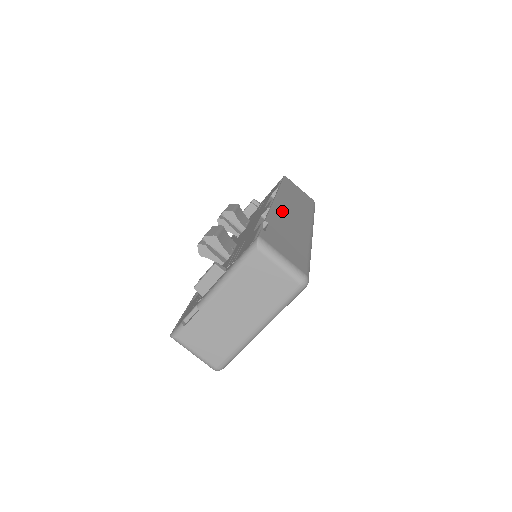
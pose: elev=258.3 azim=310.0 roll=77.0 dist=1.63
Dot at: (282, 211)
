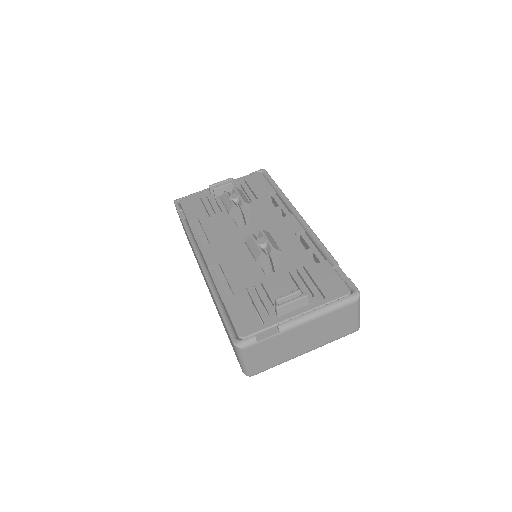
Dot at: occluded
